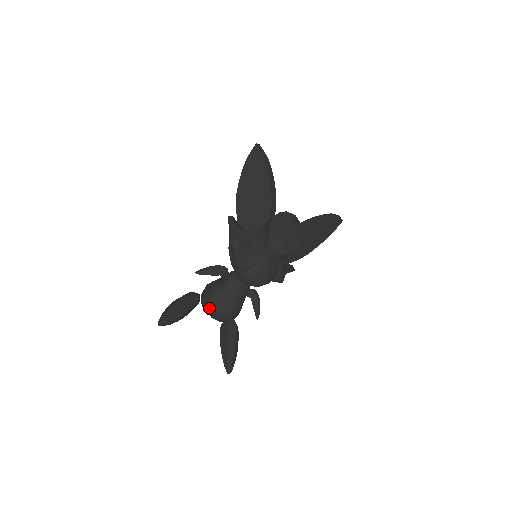
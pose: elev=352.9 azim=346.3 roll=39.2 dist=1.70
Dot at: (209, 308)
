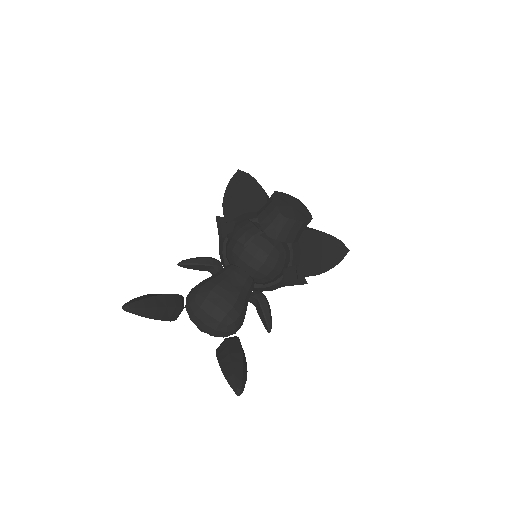
Dot at: (199, 303)
